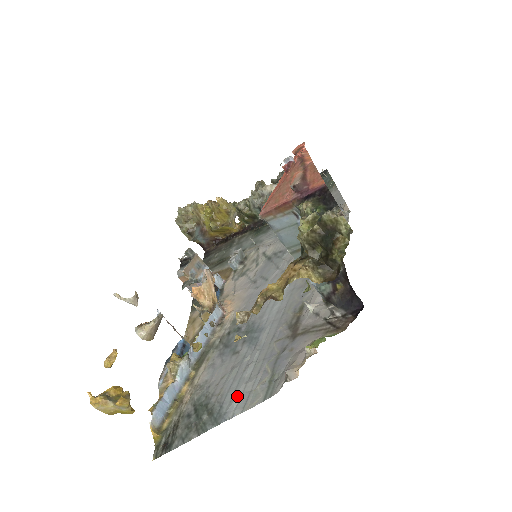
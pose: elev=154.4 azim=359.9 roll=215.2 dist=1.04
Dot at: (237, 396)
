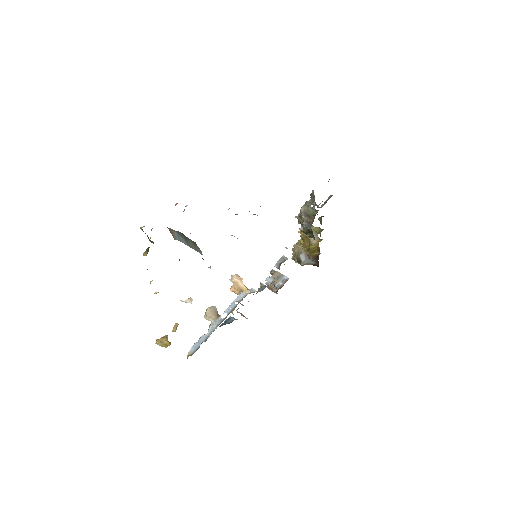
Dot at: occluded
